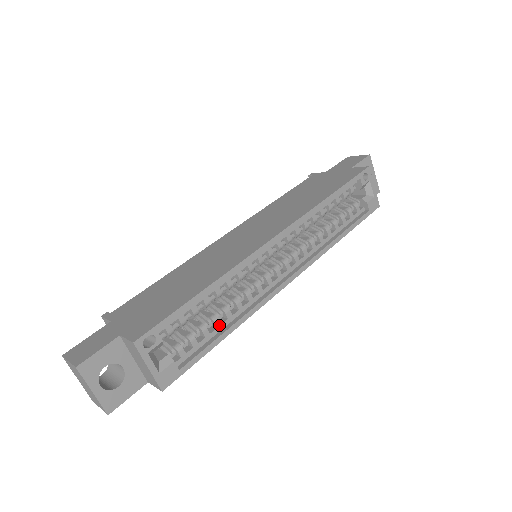
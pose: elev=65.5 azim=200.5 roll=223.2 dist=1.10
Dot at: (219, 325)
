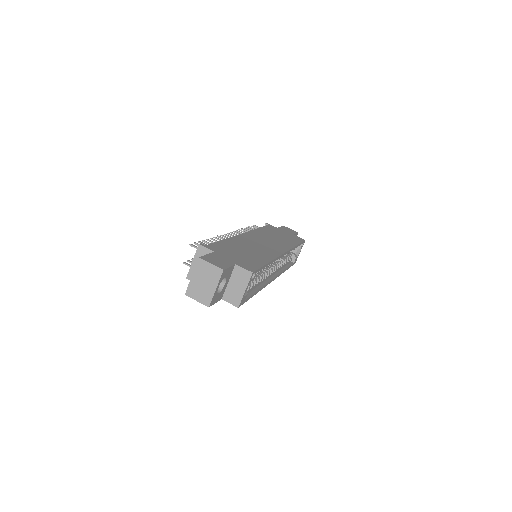
Dot at: (255, 286)
